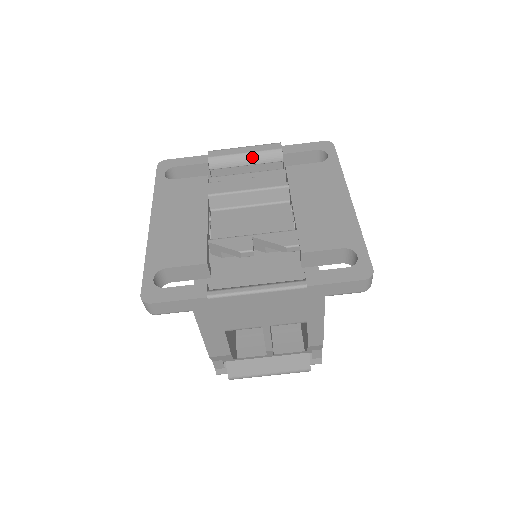
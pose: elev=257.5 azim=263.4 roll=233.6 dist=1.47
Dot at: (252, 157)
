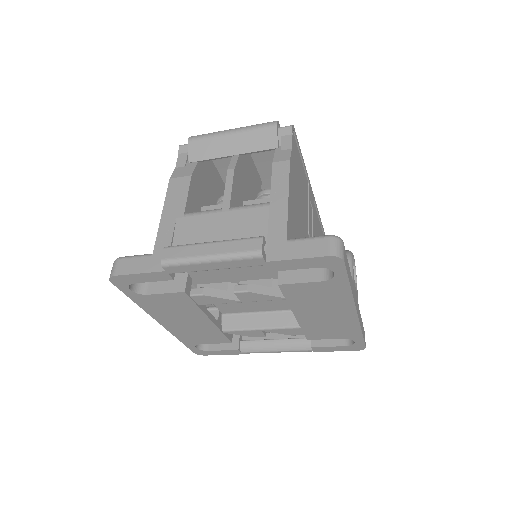
Dot at: (227, 268)
